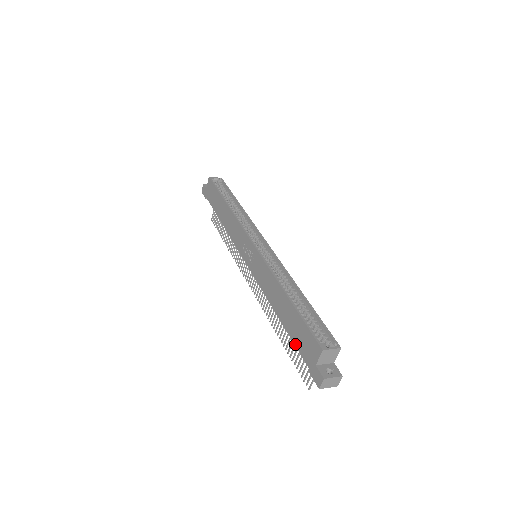
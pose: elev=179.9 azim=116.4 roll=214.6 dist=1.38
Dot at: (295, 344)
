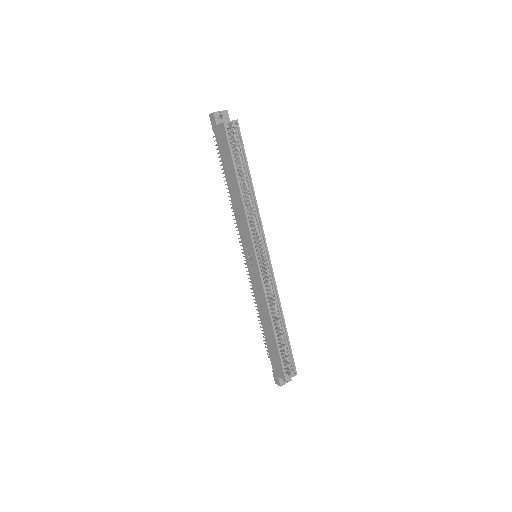
Dot at: (269, 352)
